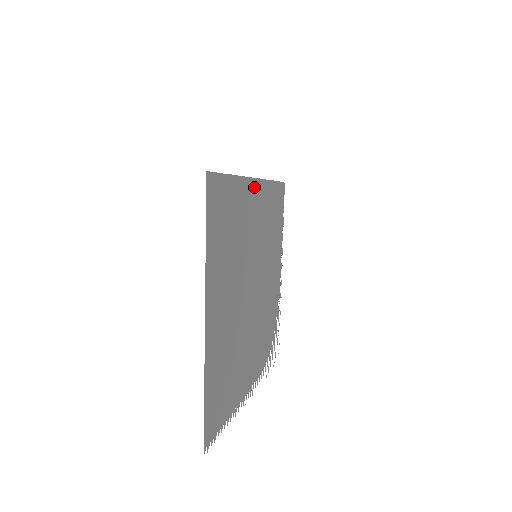
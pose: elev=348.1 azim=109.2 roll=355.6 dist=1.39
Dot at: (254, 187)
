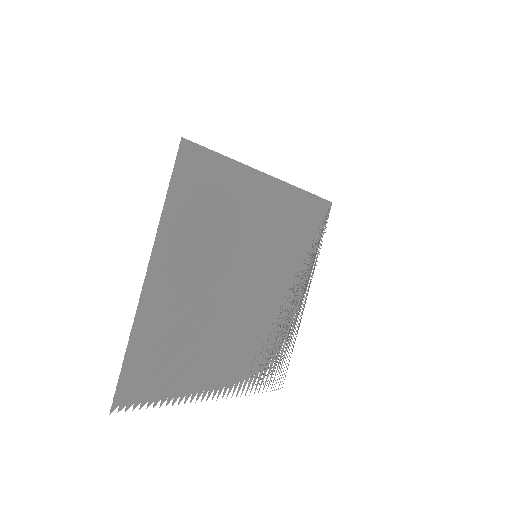
Dot at: (268, 185)
